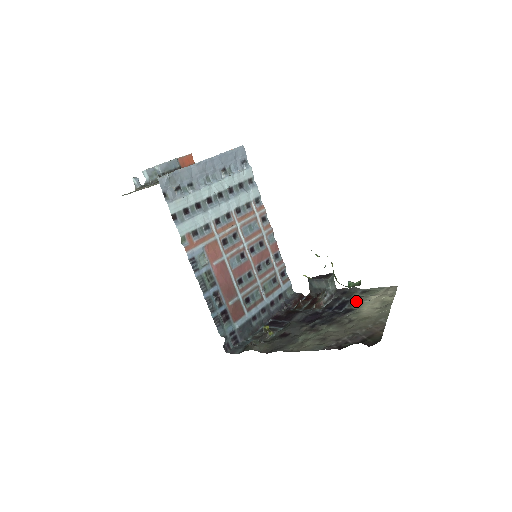
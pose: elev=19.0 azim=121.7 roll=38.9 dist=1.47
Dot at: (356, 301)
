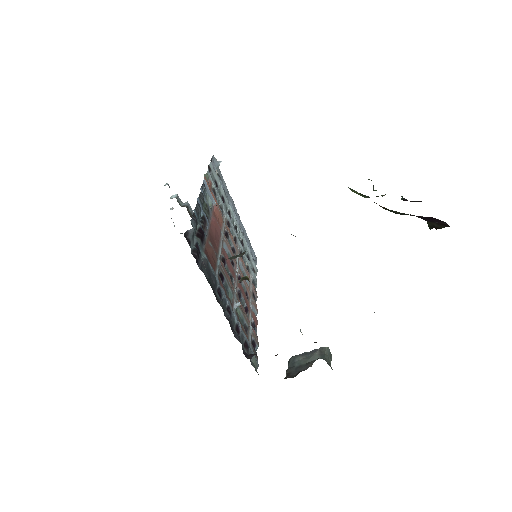
Dot at: occluded
